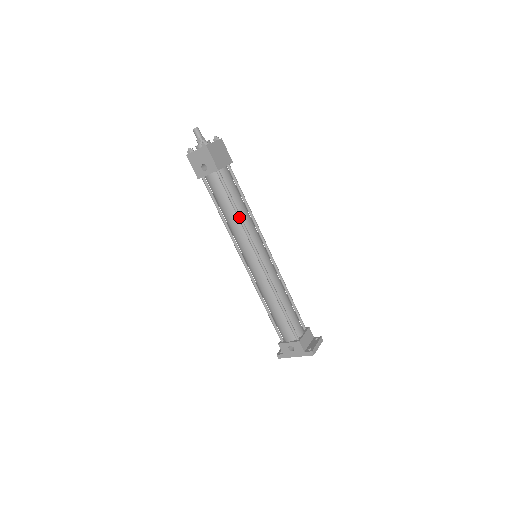
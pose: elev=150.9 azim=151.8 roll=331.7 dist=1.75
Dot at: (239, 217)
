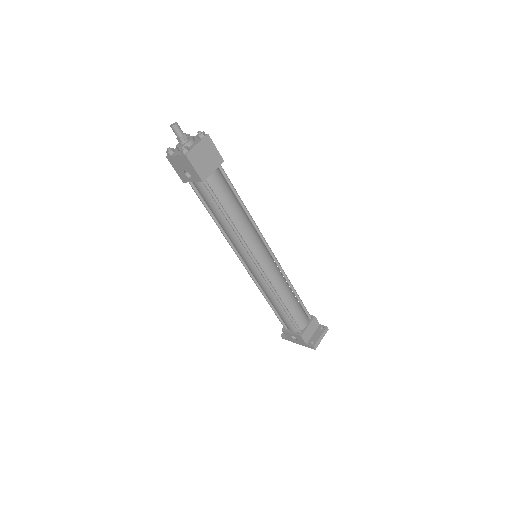
Dot at: (232, 227)
